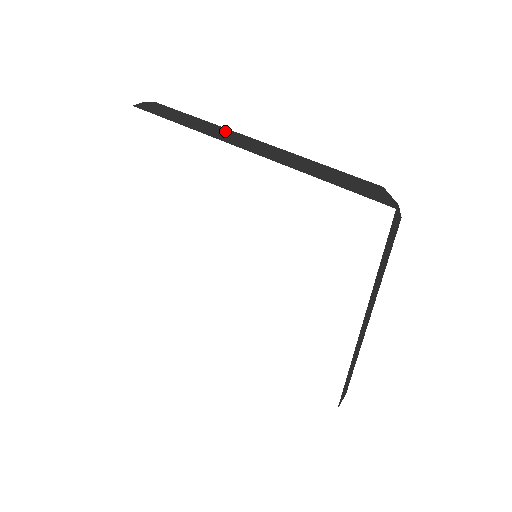
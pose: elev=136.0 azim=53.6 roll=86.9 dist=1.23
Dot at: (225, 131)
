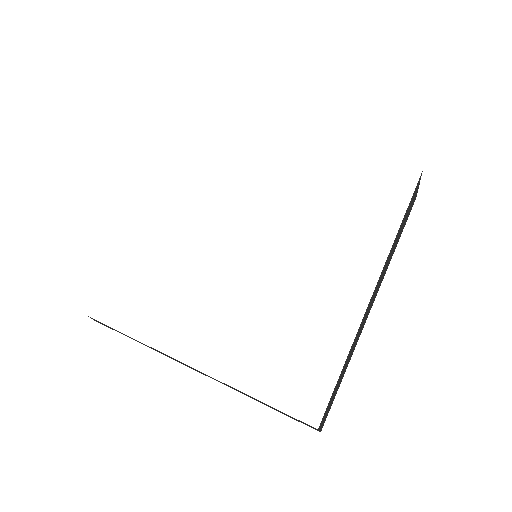
Dot at: occluded
